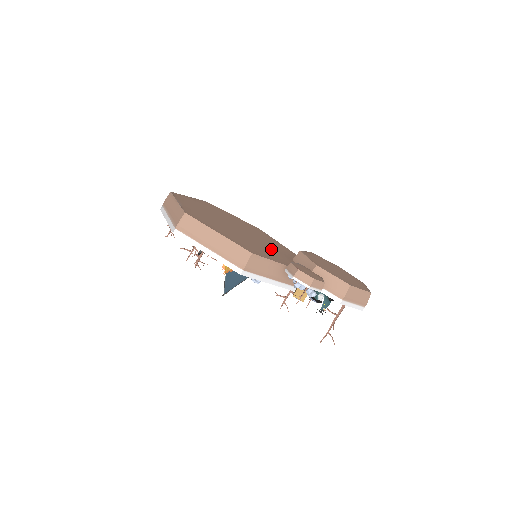
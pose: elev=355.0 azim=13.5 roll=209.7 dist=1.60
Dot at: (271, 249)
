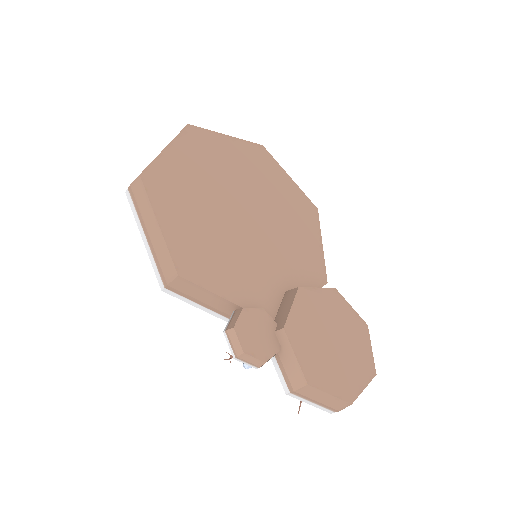
Dot at: (263, 263)
